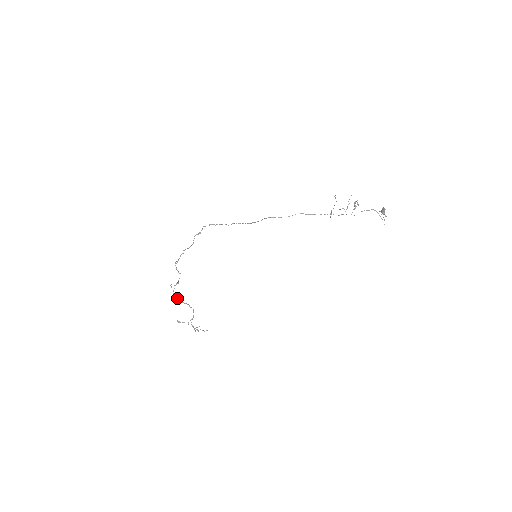
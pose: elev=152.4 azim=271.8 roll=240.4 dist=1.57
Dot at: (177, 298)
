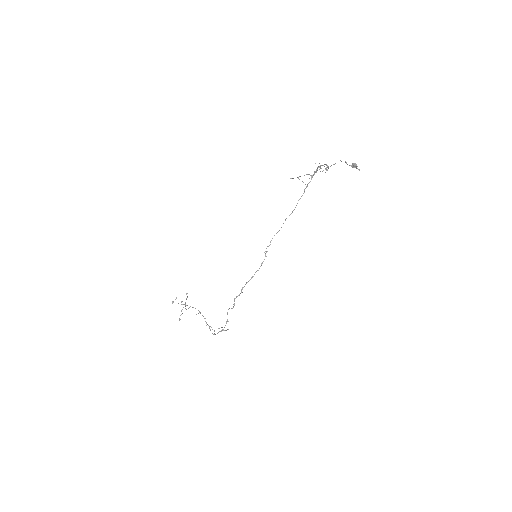
Dot at: (210, 329)
